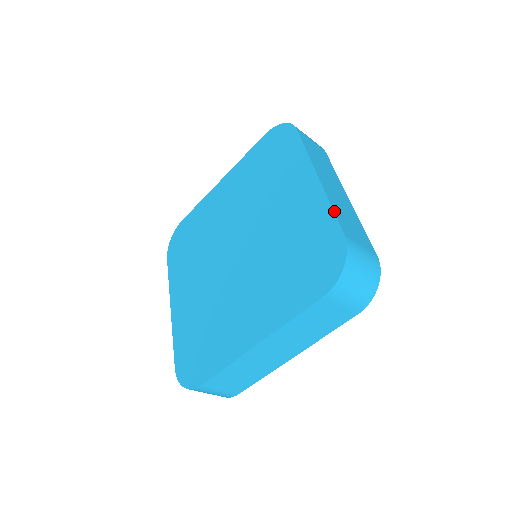
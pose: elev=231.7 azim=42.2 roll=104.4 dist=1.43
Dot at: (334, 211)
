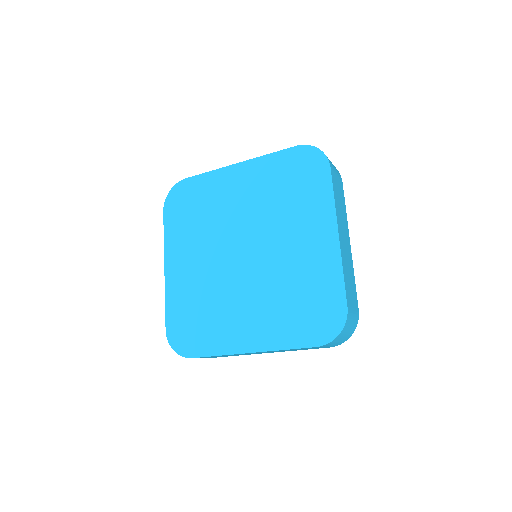
Dot at: (344, 279)
